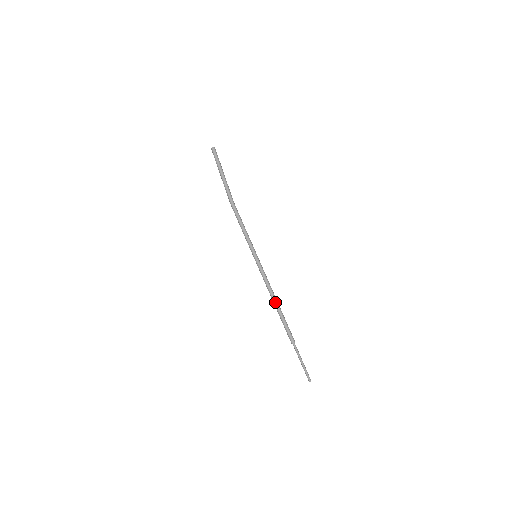
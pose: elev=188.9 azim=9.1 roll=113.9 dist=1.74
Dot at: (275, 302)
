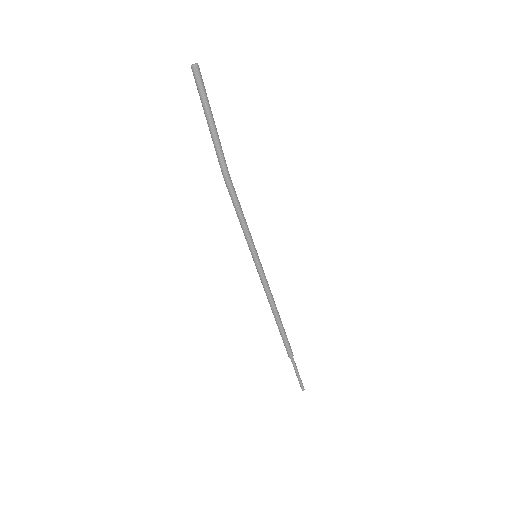
Dot at: (277, 314)
